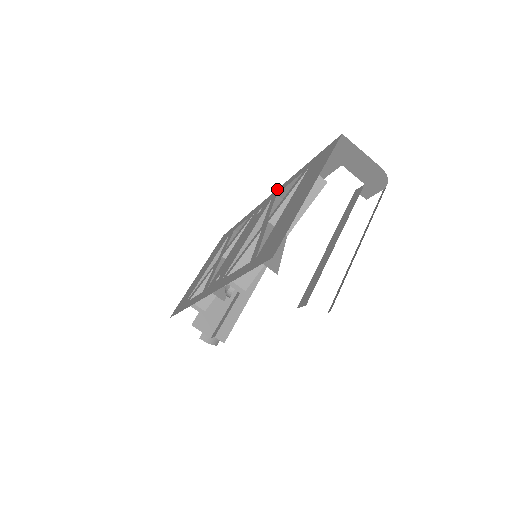
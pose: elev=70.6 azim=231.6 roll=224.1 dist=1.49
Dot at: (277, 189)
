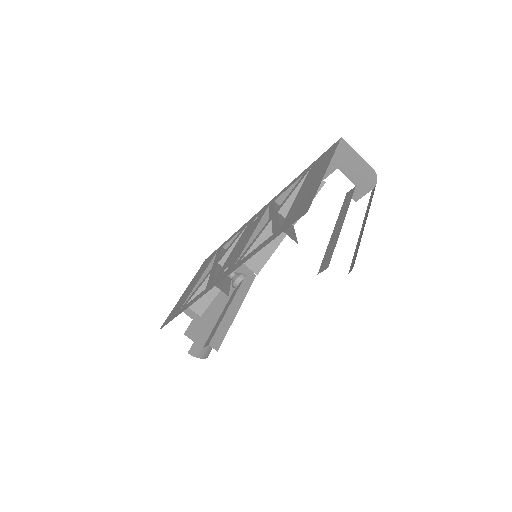
Dot at: (272, 199)
